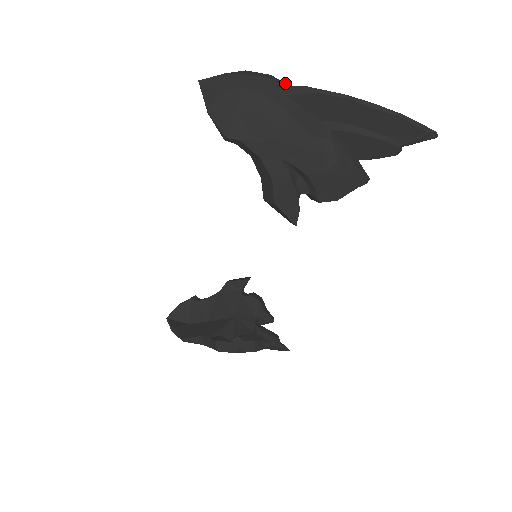
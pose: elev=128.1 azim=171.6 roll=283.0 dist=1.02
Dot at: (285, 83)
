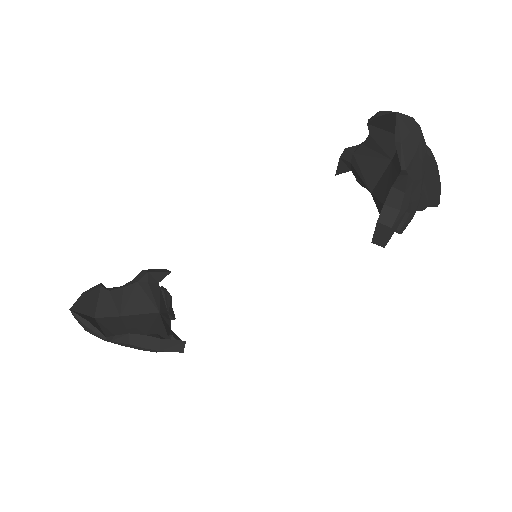
Dot at: occluded
